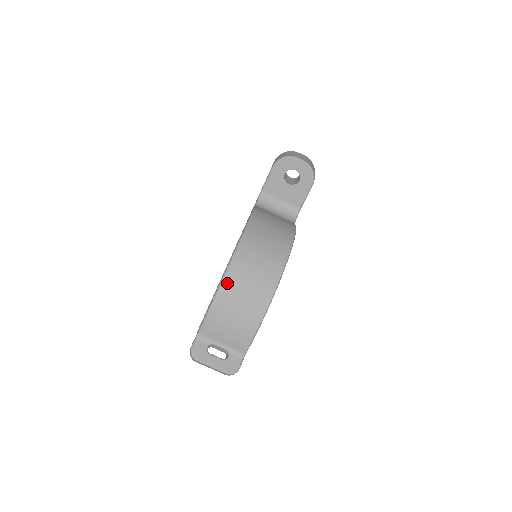
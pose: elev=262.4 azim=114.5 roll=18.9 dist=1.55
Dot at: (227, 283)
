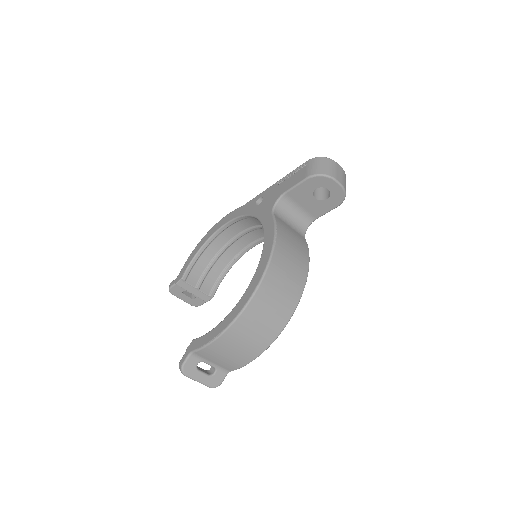
Dot at: (236, 326)
